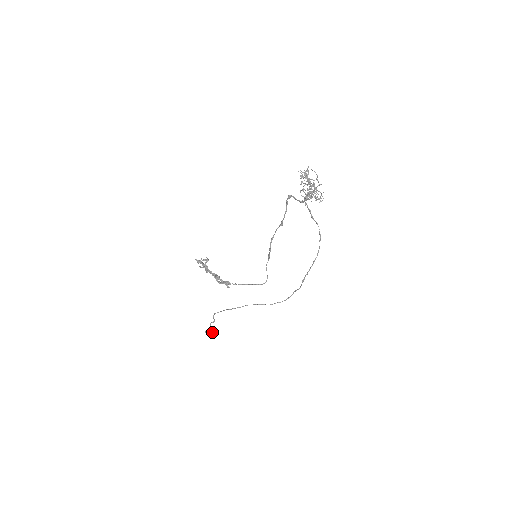
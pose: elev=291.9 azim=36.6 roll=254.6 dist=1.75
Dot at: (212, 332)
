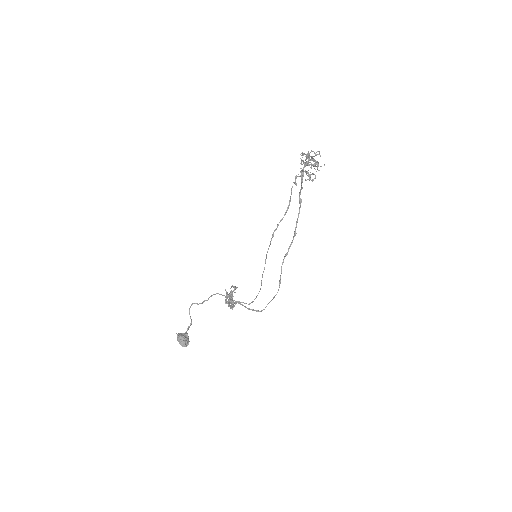
Dot at: (182, 335)
